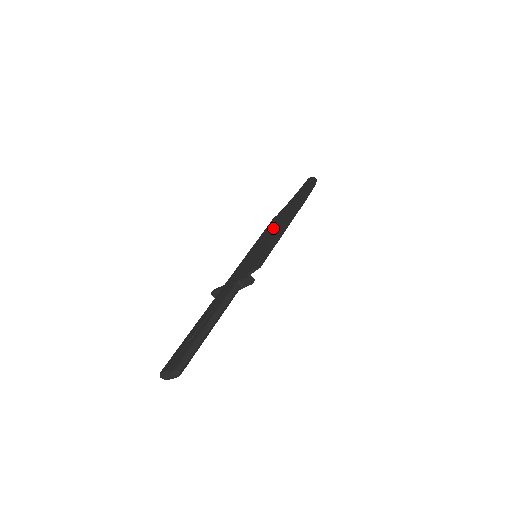
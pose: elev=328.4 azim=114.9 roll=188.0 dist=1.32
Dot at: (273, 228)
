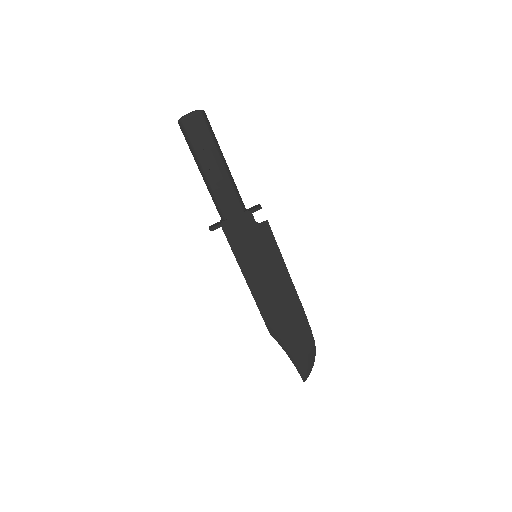
Dot at: (271, 295)
